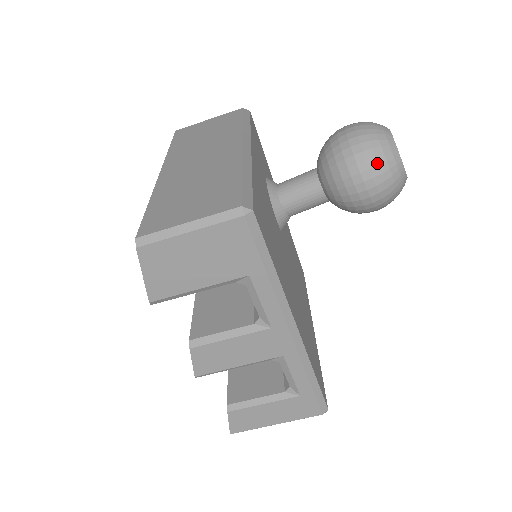
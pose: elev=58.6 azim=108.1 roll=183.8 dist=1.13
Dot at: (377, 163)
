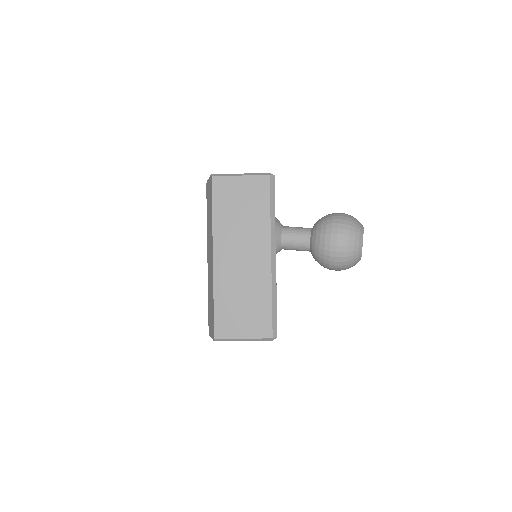
Dot at: (346, 267)
